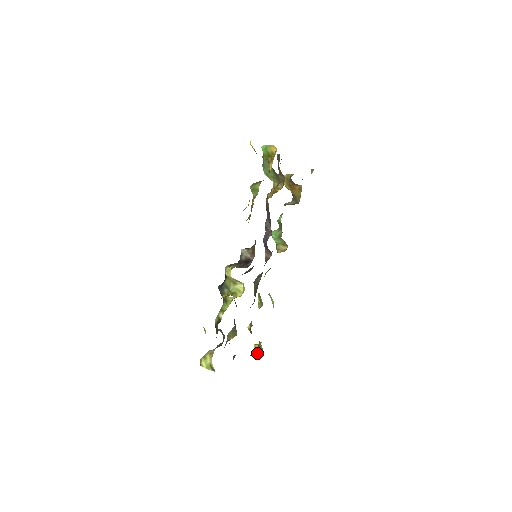
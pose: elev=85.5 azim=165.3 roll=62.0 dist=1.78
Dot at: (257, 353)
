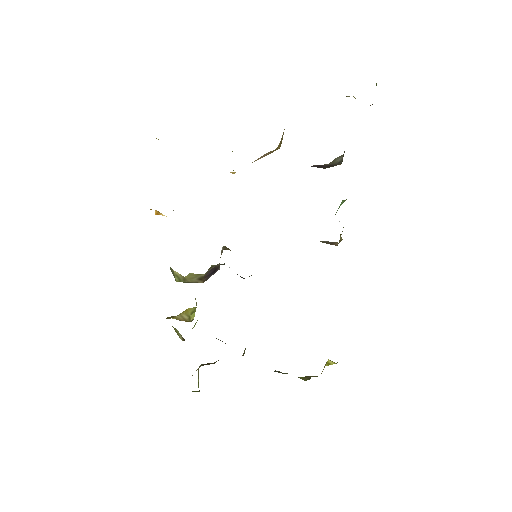
Dot at: (305, 379)
